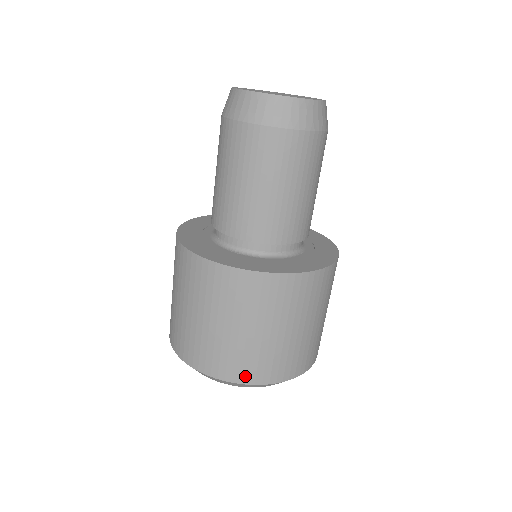
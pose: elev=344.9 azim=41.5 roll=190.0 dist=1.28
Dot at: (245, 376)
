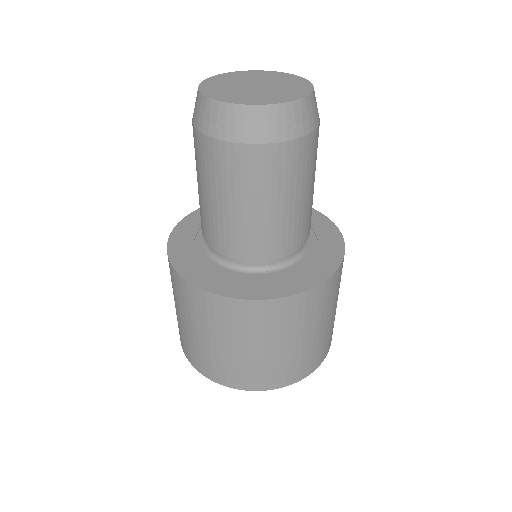
Dot at: (195, 362)
